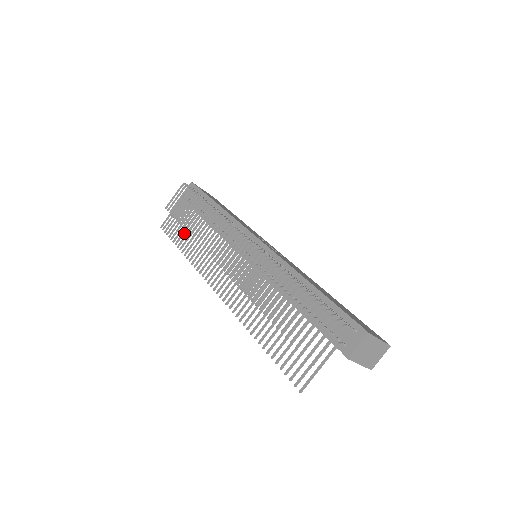
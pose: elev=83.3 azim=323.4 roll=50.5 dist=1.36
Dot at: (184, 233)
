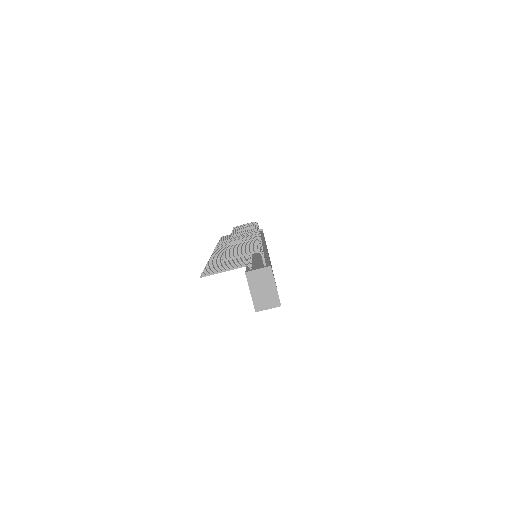
Dot at: occluded
